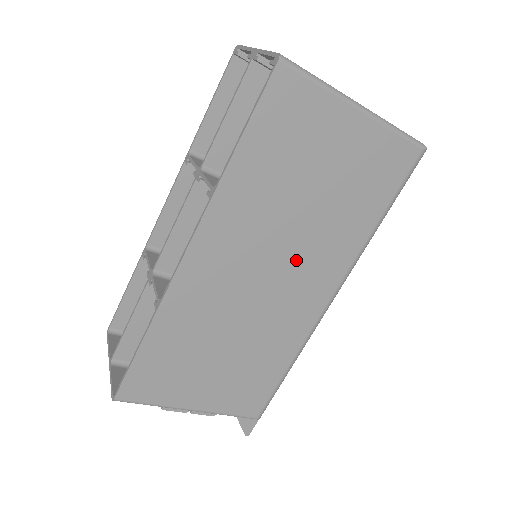
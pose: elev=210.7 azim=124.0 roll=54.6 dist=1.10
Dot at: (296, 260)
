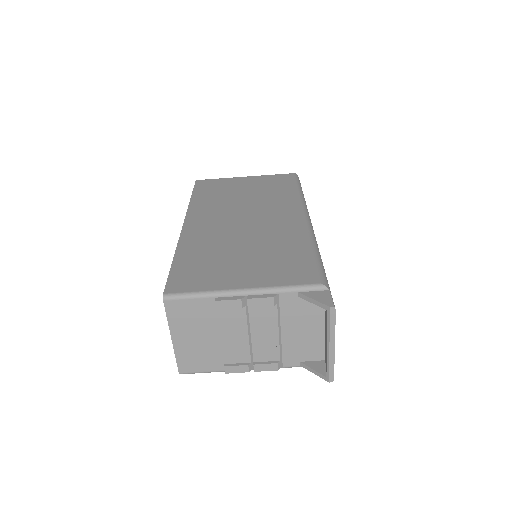
Dot at: (258, 211)
